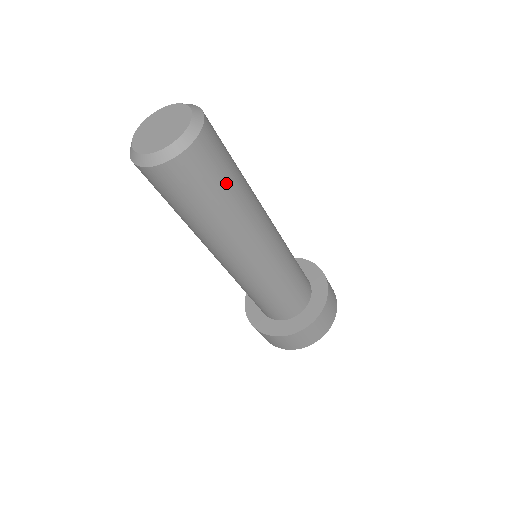
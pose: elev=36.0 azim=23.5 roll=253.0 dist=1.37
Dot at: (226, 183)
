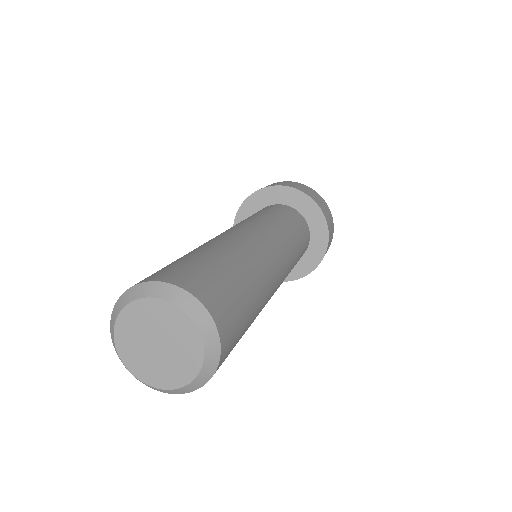
Dot at: occluded
